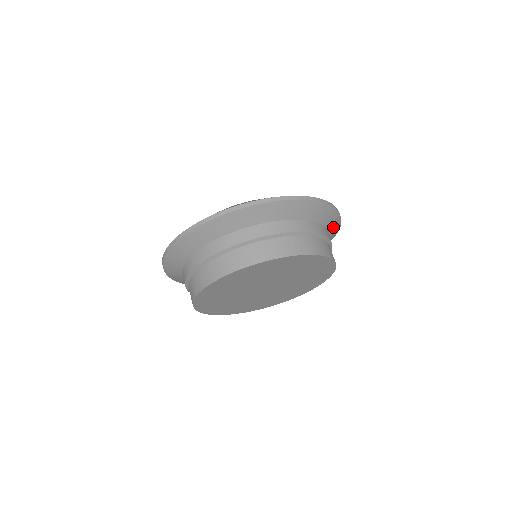
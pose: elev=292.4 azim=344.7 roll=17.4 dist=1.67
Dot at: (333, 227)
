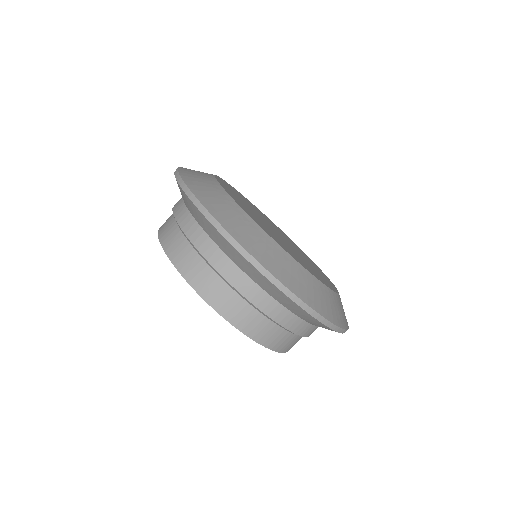
Dot at: occluded
